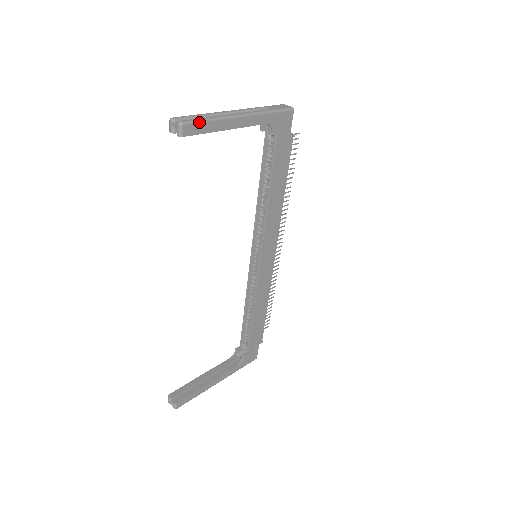
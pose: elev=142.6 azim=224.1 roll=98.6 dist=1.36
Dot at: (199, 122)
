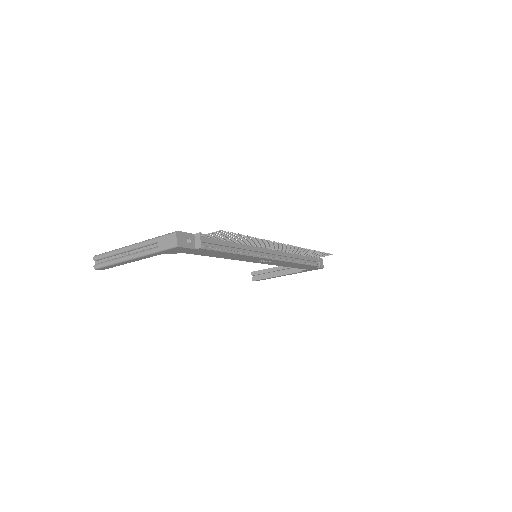
Dot at: (104, 267)
